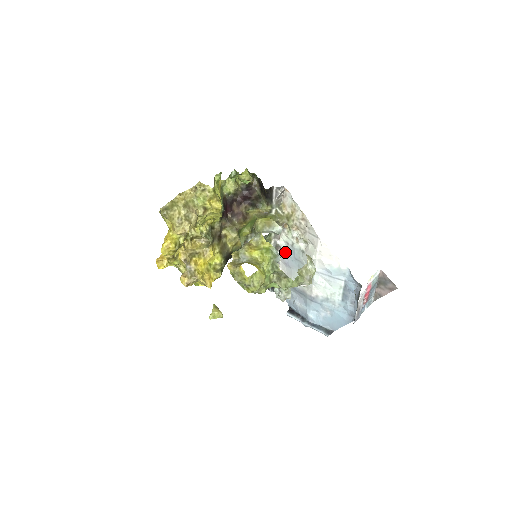
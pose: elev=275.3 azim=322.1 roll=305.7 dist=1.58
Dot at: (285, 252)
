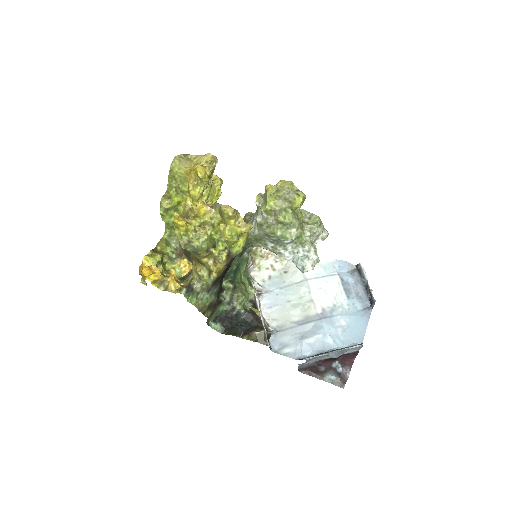
Dot at: (264, 292)
